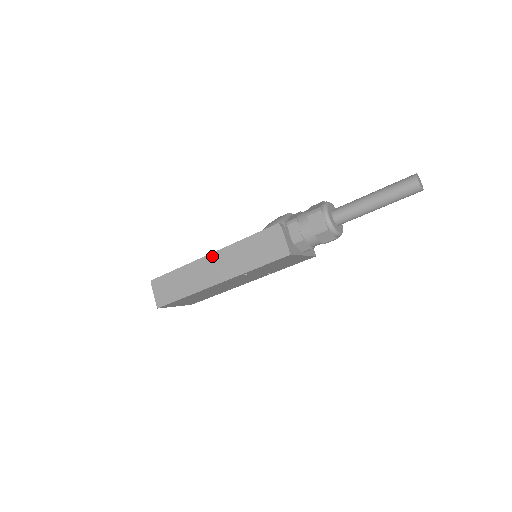
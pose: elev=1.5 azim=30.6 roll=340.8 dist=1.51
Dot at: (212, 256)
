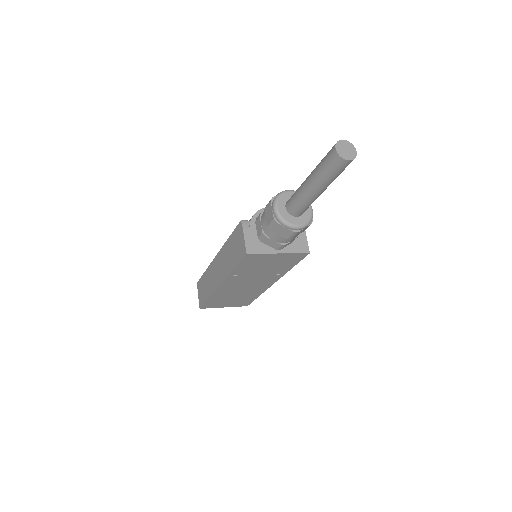
Dot at: (216, 258)
